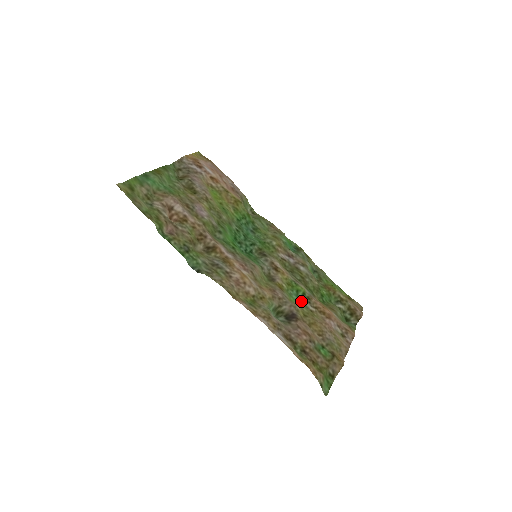
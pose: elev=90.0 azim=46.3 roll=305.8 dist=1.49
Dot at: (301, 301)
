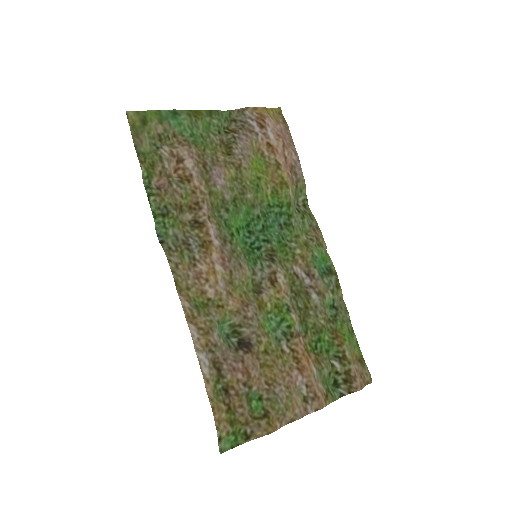
Dot at: (279, 333)
